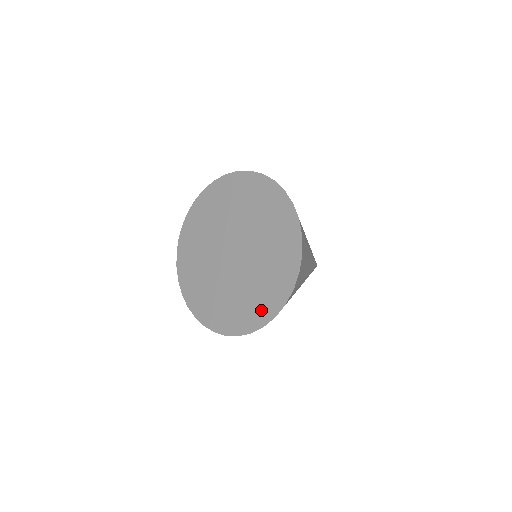
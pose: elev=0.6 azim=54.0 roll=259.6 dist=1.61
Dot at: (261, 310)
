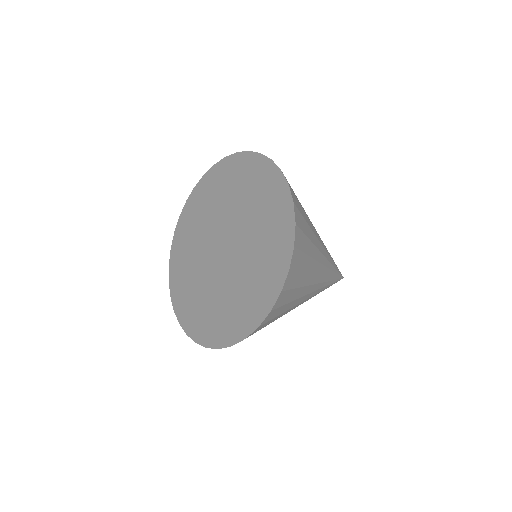
Dot at: (244, 318)
